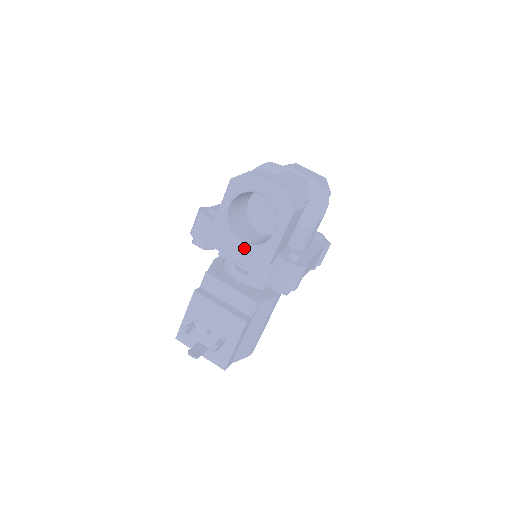
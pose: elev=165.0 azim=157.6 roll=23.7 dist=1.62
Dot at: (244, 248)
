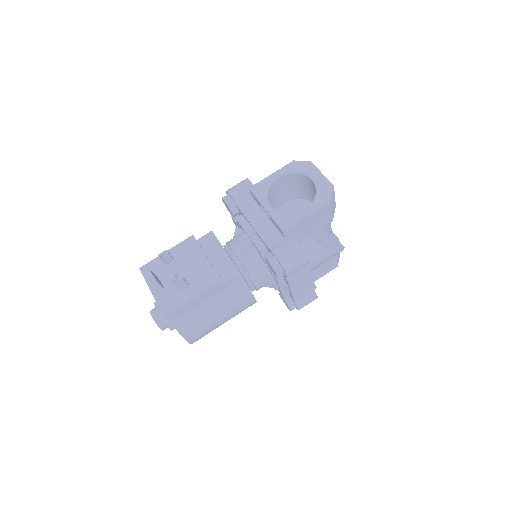
Dot at: (270, 210)
